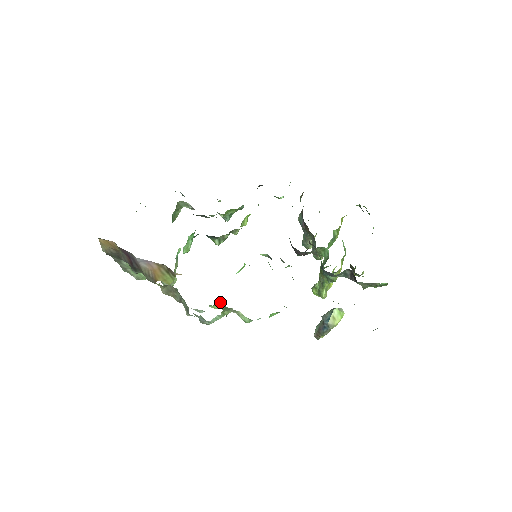
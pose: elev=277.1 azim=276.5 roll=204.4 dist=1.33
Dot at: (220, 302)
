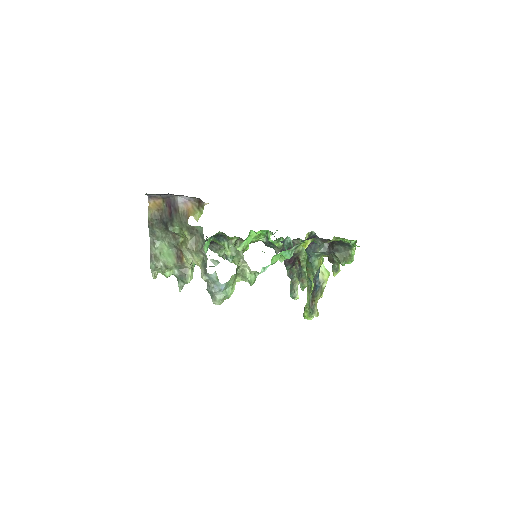
Dot at: occluded
